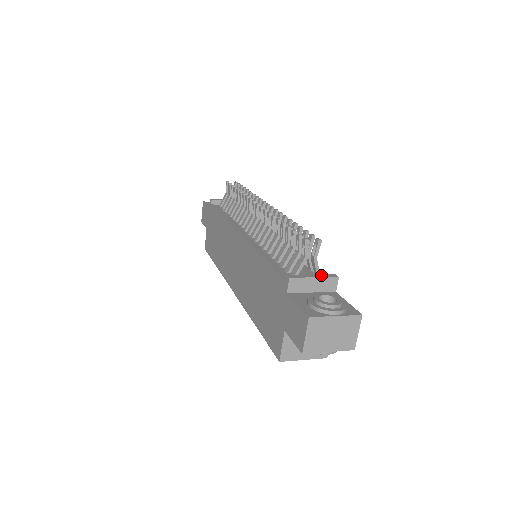
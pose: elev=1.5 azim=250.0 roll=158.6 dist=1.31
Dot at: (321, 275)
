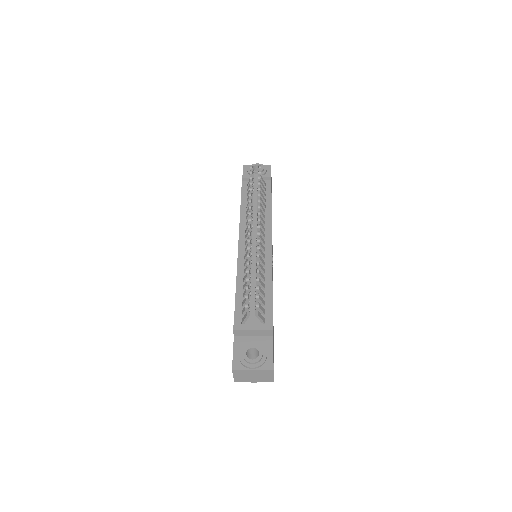
Dot at: (260, 326)
